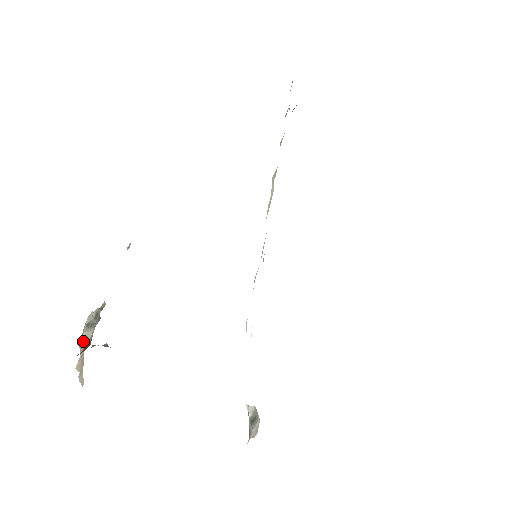
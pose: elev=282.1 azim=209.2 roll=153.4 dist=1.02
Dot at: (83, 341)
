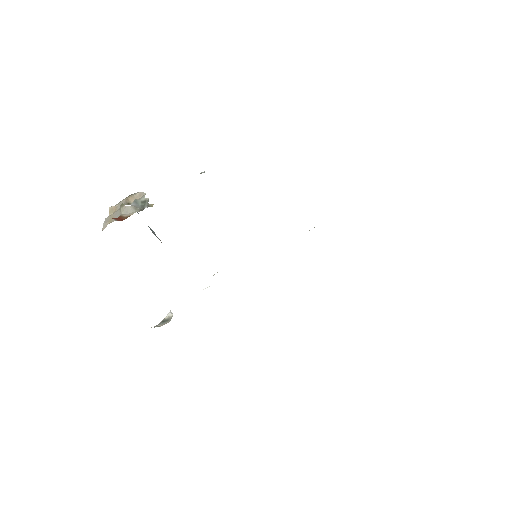
Dot at: (124, 210)
